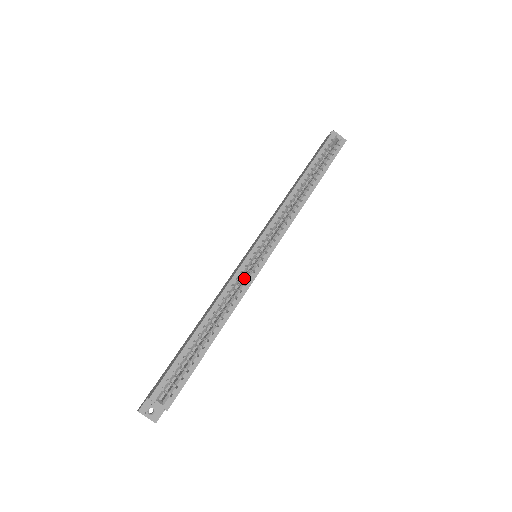
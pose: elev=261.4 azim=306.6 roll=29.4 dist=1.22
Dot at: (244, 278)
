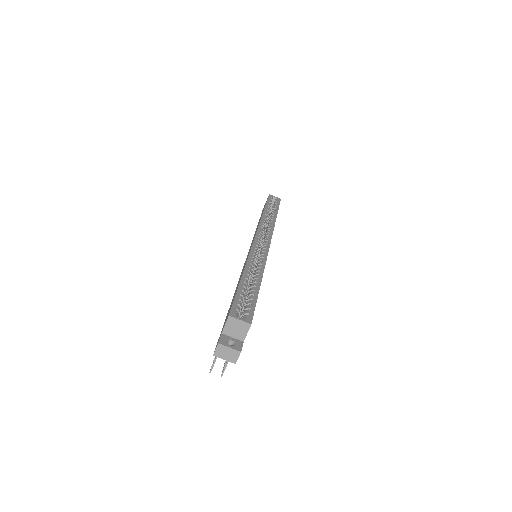
Dot at: (258, 256)
